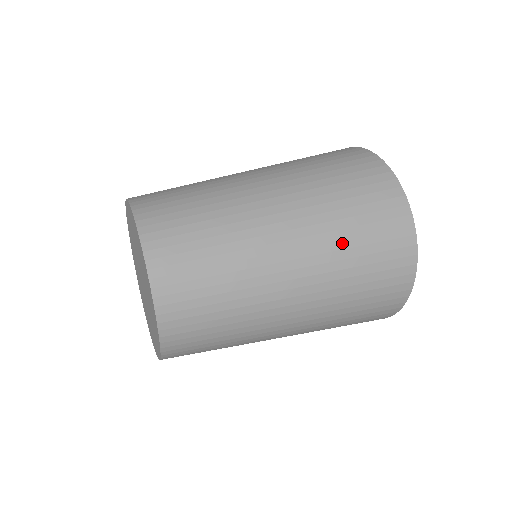
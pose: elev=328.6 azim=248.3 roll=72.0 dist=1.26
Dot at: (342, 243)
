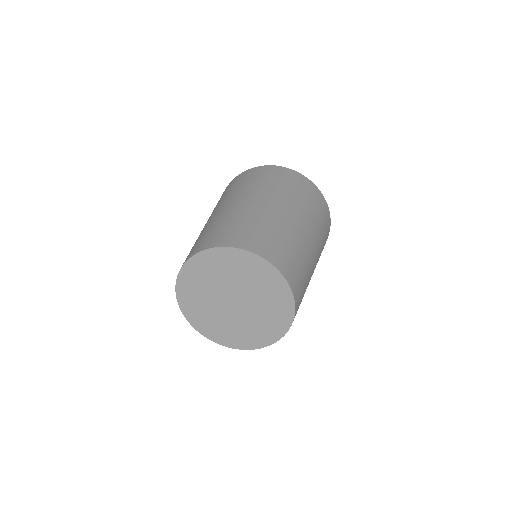
Dot at: (295, 196)
